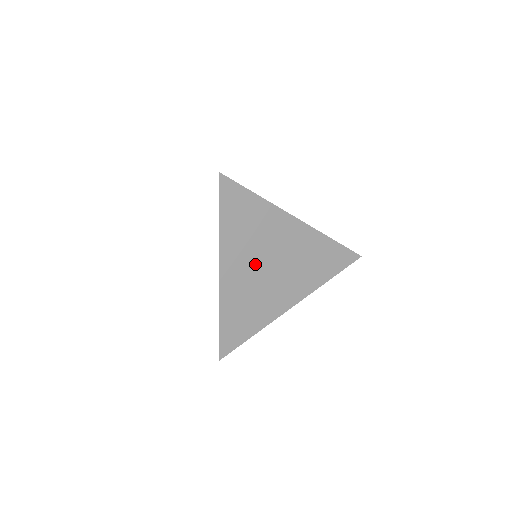
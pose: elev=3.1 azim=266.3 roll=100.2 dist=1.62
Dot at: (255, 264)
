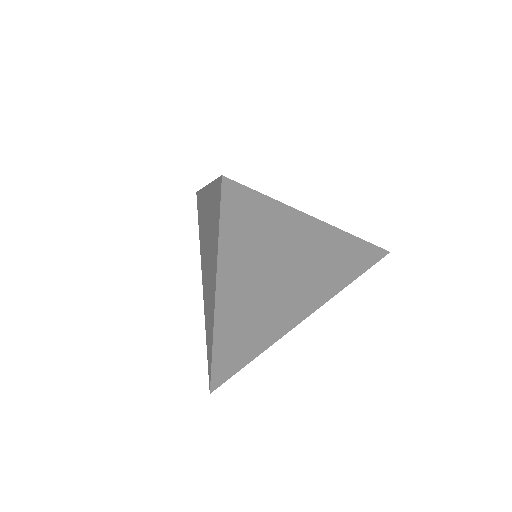
Dot at: (262, 285)
